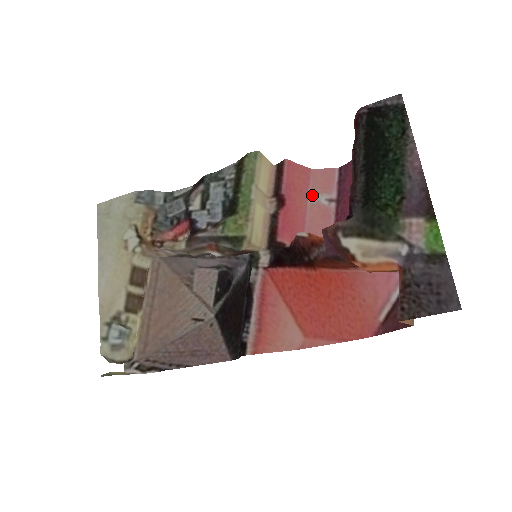
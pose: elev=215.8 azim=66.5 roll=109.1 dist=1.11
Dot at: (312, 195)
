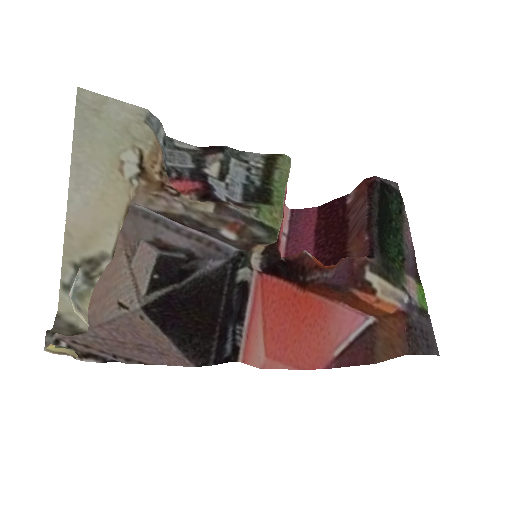
Dot at: occluded
